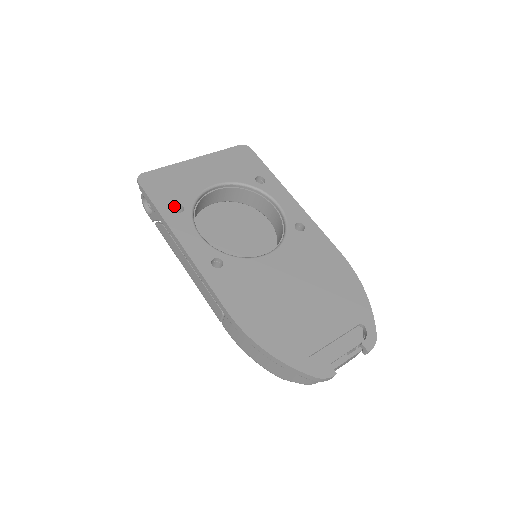
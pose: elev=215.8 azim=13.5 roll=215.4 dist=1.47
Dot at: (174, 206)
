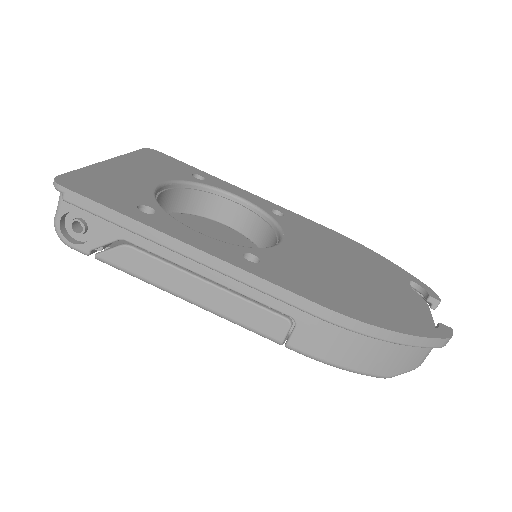
Dot at: (135, 209)
